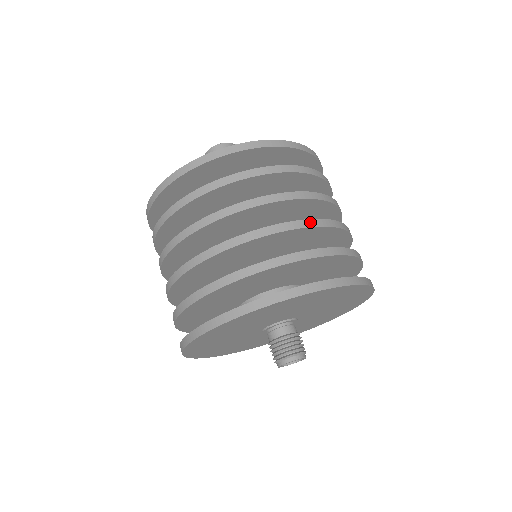
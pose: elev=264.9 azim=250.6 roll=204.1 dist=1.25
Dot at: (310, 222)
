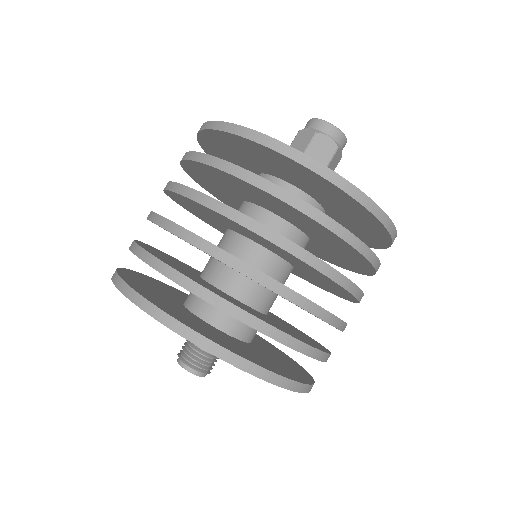
Dot at: (279, 287)
